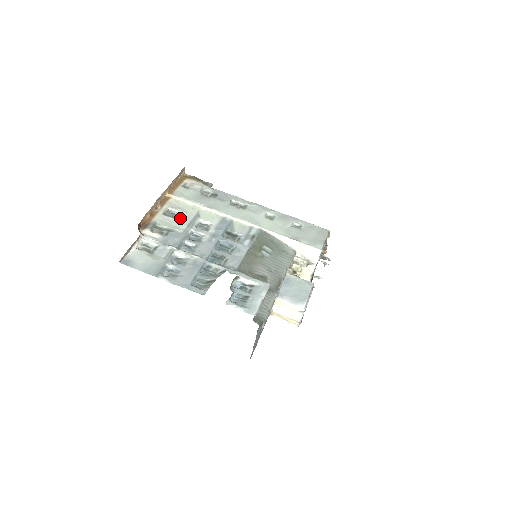
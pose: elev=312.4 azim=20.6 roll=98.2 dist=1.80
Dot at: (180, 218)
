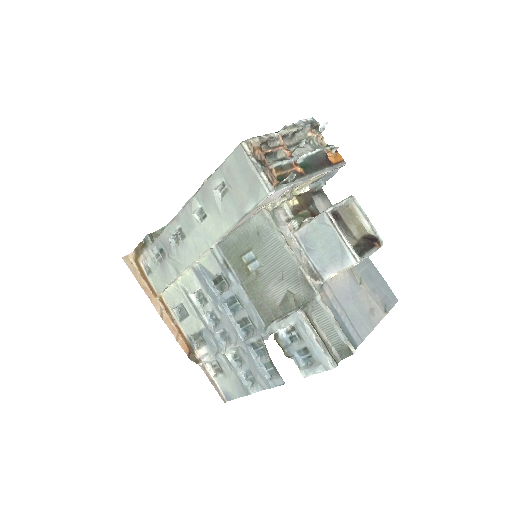
Dot at: (187, 312)
